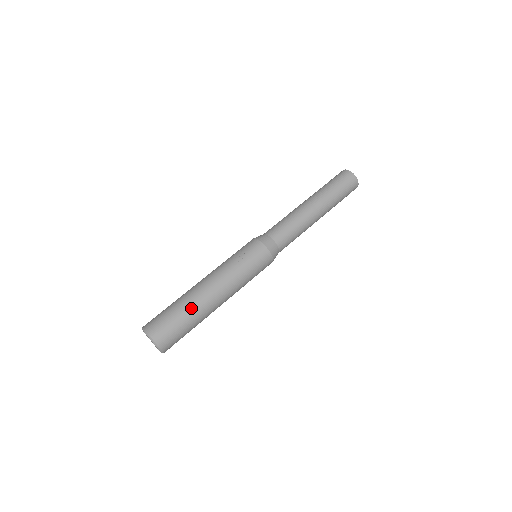
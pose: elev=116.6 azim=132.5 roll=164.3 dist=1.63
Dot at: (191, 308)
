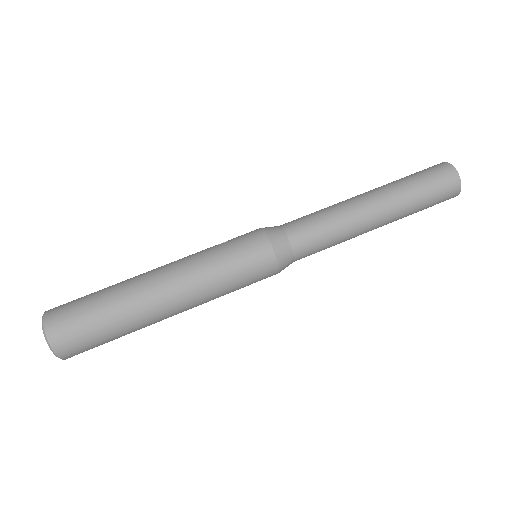
Dot at: (116, 287)
